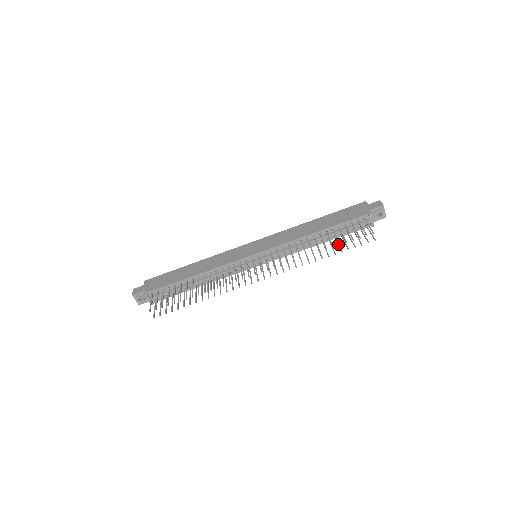
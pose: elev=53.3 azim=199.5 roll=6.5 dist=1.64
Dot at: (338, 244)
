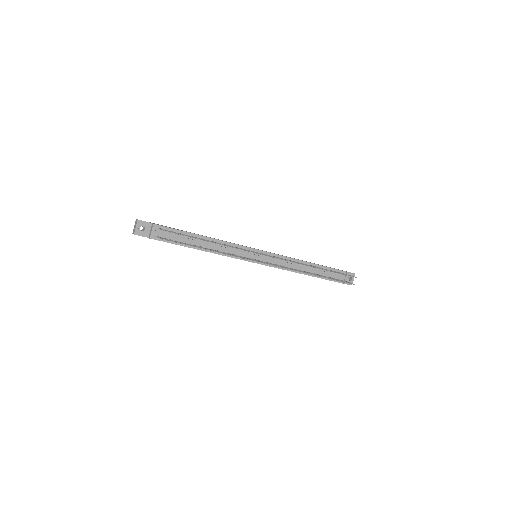
Dot at: occluded
